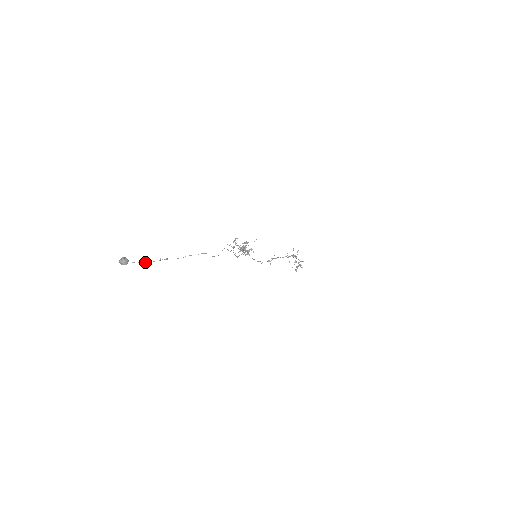
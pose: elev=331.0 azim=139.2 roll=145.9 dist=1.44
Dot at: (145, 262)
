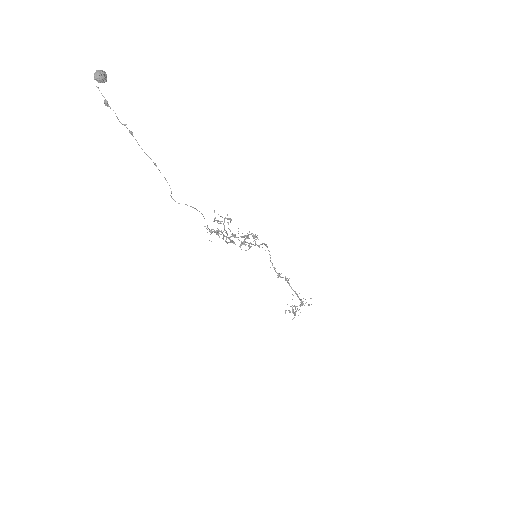
Dot at: (108, 104)
